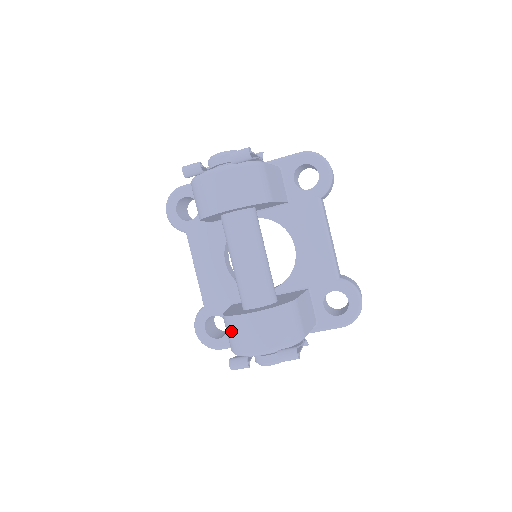
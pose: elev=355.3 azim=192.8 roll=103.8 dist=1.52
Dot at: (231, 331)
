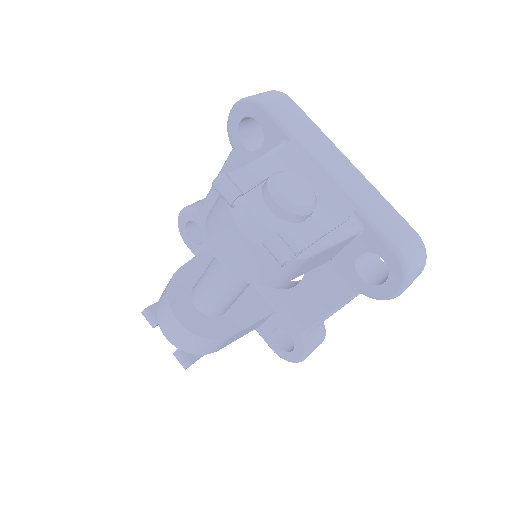
Dot at: (163, 298)
